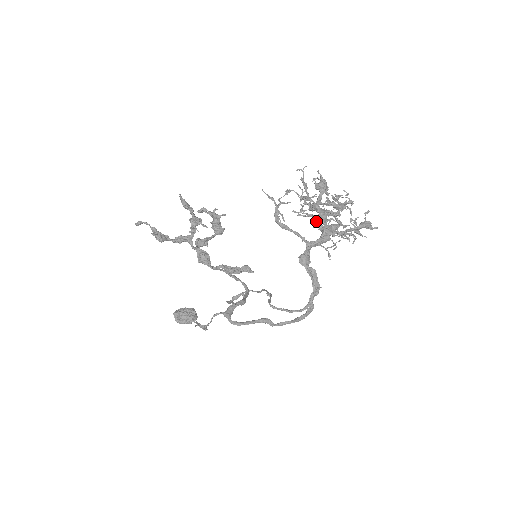
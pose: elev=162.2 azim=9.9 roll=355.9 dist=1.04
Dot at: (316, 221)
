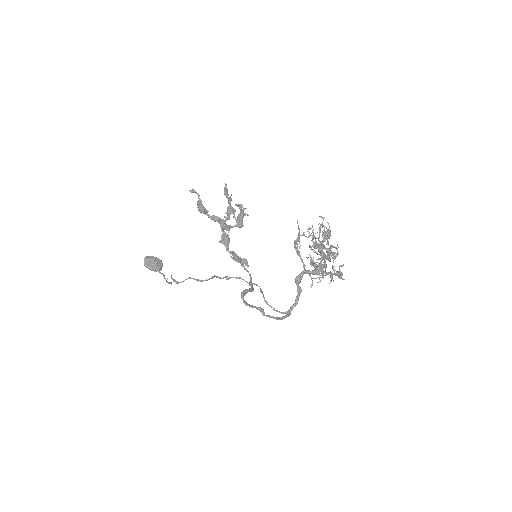
Dot at: occluded
